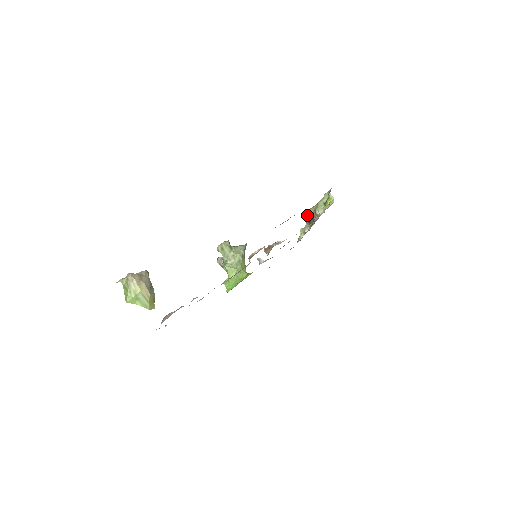
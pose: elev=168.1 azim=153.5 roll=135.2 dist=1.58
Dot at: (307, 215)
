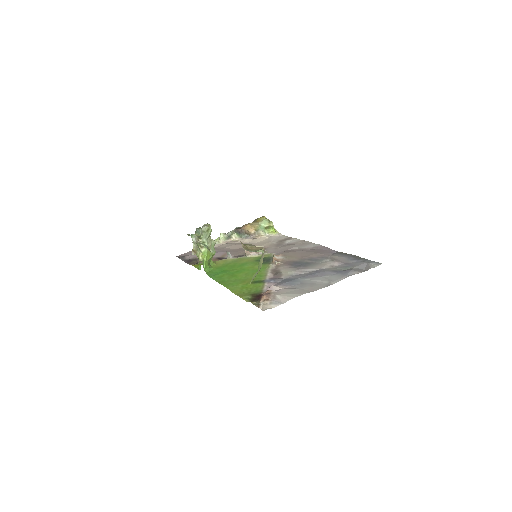
Dot at: (245, 228)
